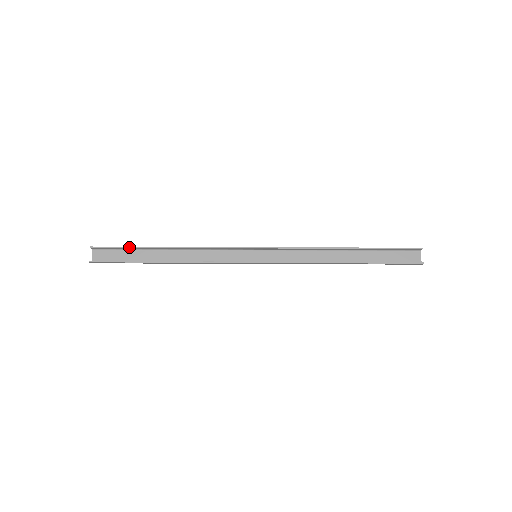
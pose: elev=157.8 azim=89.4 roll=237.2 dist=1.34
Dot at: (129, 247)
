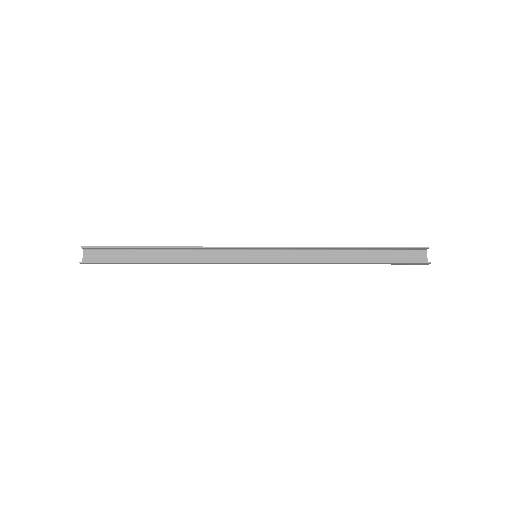
Dot at: (122, 247)
